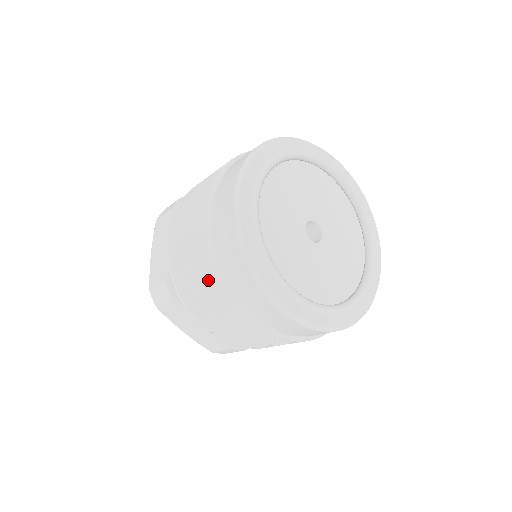
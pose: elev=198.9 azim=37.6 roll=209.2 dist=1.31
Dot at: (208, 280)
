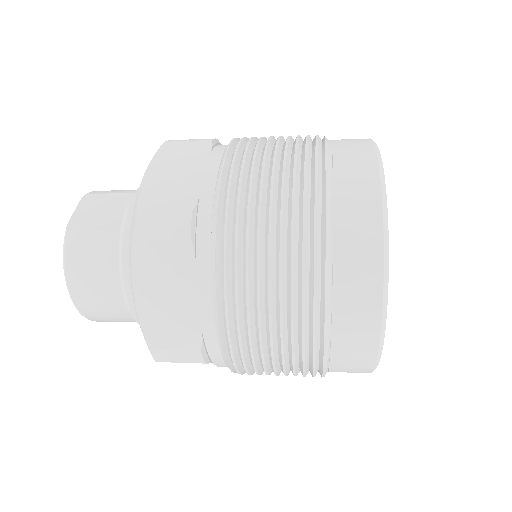
Dot at: (297, 360)
